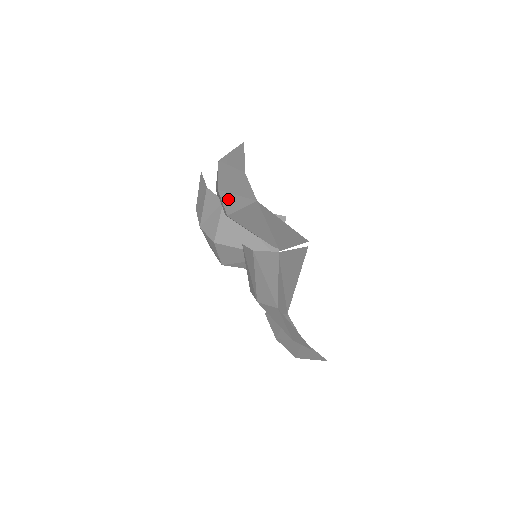
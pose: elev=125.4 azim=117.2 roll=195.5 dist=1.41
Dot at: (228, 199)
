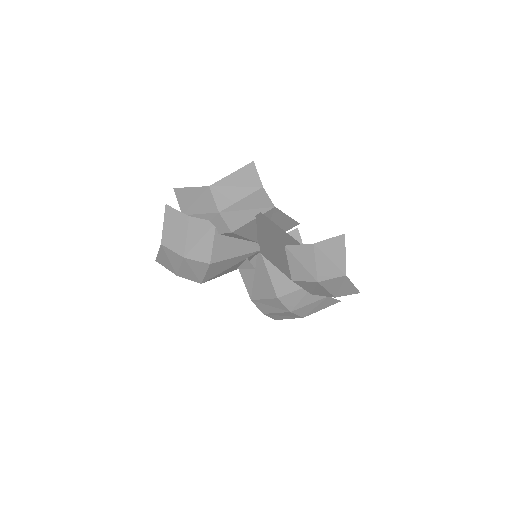
Dot at: (234, 217)
